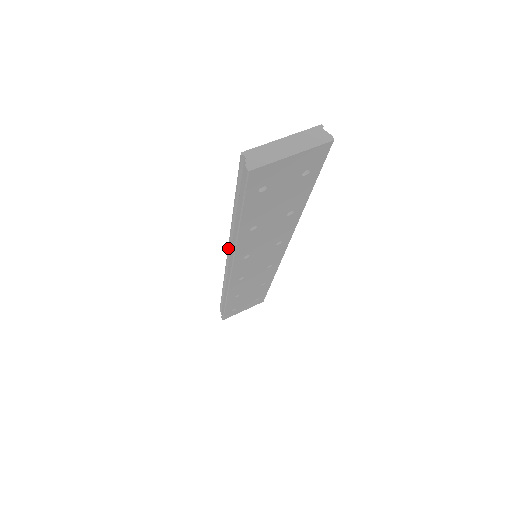
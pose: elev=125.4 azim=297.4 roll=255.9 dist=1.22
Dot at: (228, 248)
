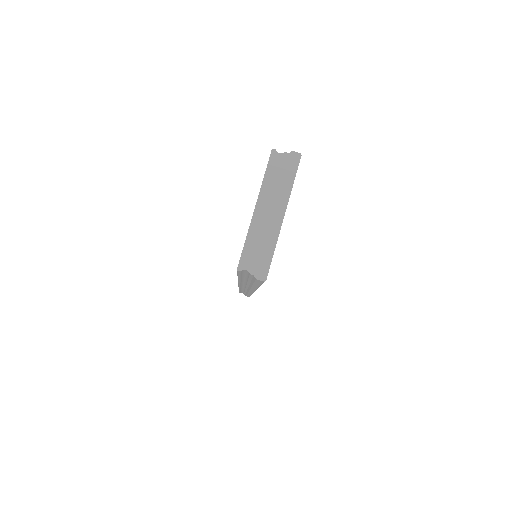
Dot at: occluded
